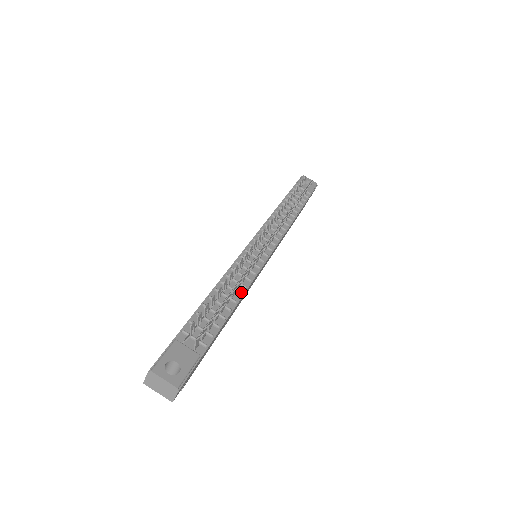
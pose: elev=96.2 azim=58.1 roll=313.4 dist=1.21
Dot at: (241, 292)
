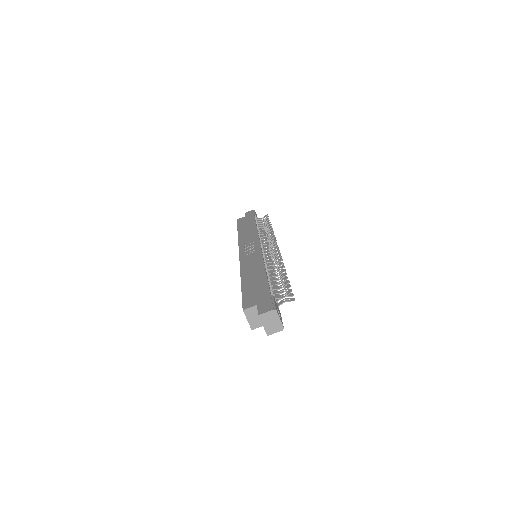
Dot at: occluded
